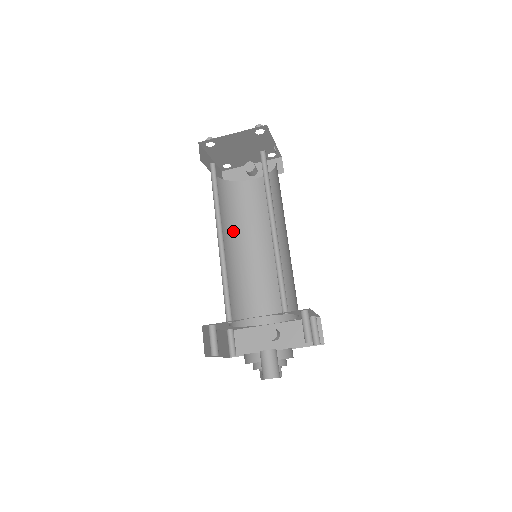
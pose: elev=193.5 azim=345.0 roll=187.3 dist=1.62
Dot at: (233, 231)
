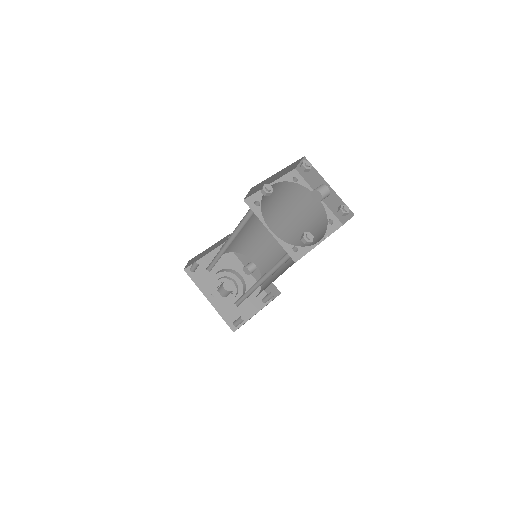
Dot at: (267, 212)
